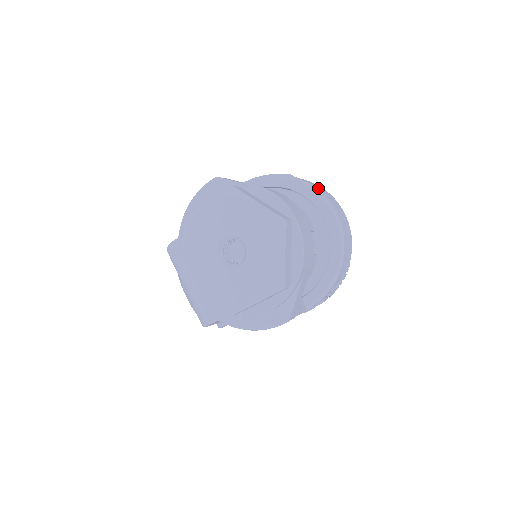
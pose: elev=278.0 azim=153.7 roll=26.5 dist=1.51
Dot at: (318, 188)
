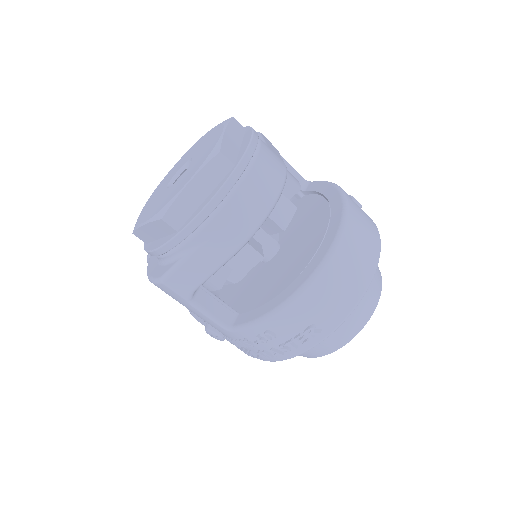
Dot at: (357, 217)
